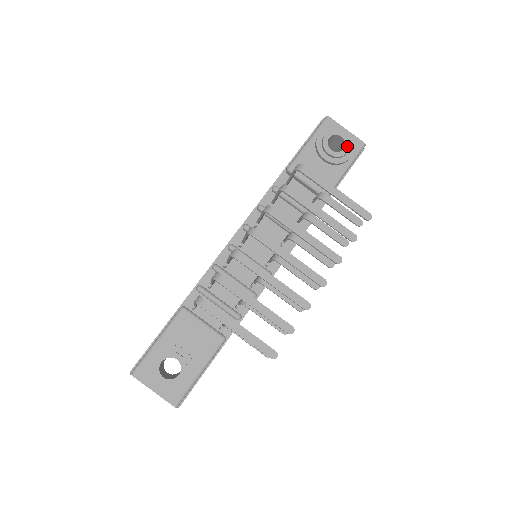
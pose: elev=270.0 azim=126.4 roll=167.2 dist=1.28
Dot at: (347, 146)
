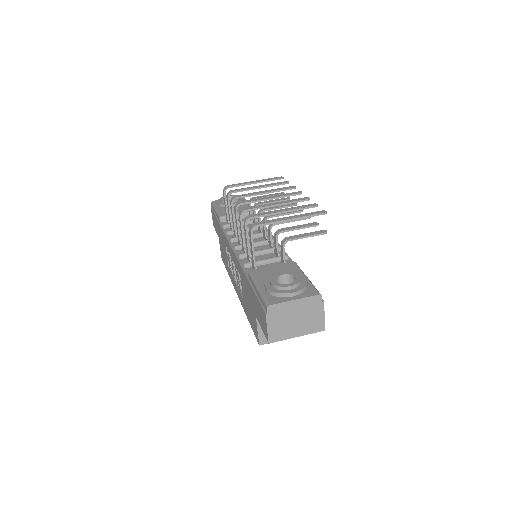
Dot at: occluded
